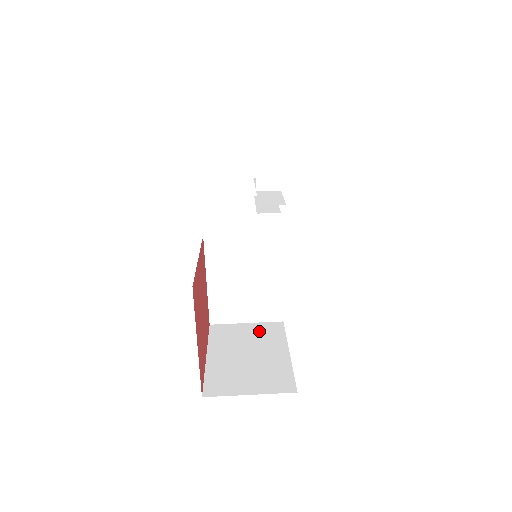
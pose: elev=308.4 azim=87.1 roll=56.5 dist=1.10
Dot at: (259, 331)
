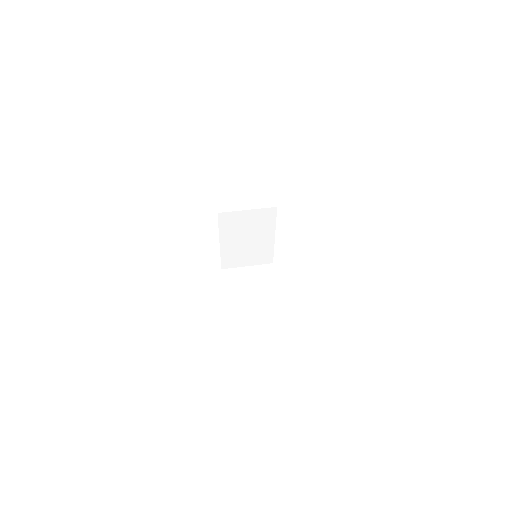
Dot at: occluded
